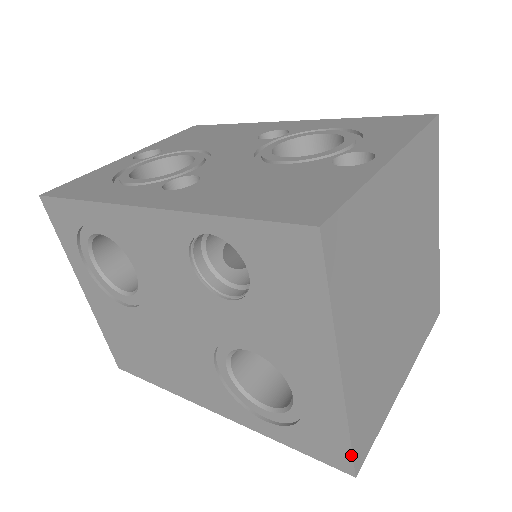
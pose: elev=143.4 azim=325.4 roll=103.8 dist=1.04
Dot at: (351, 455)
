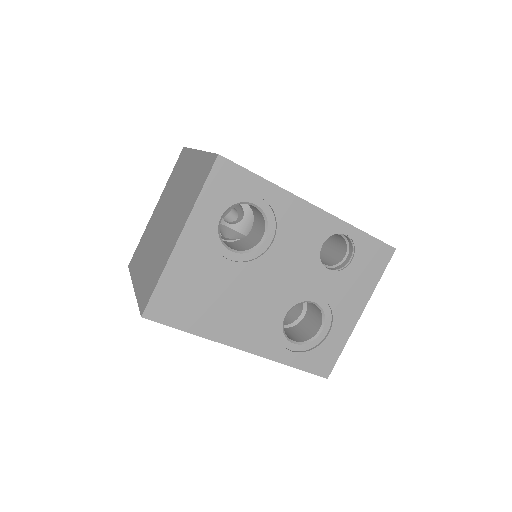
Dot at: (335, 363)
